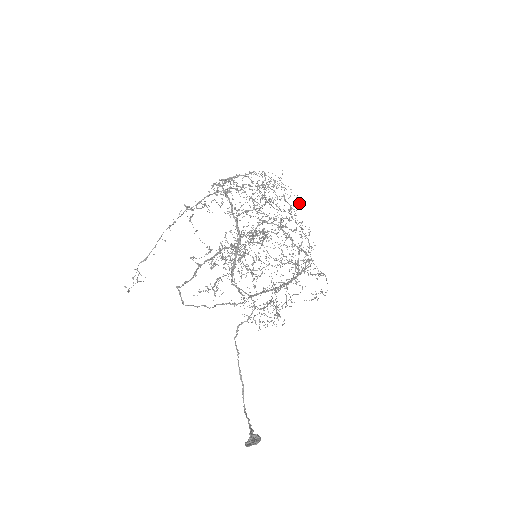
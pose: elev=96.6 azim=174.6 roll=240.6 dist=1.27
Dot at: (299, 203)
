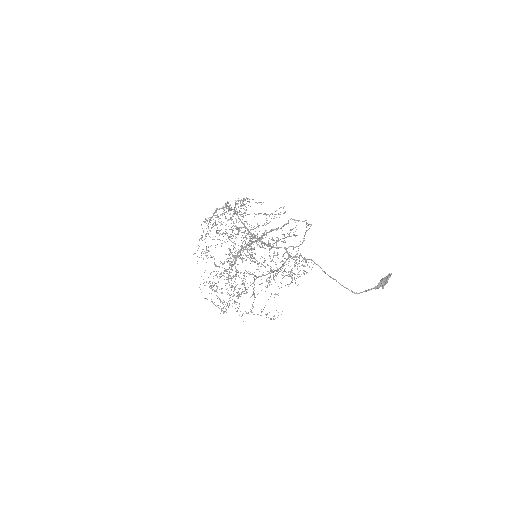
Dot at: occluded
